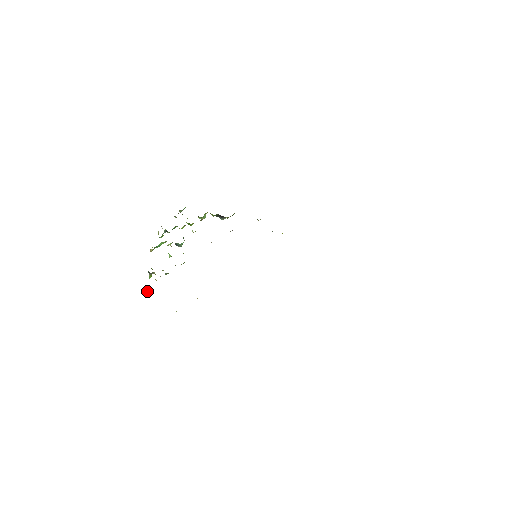
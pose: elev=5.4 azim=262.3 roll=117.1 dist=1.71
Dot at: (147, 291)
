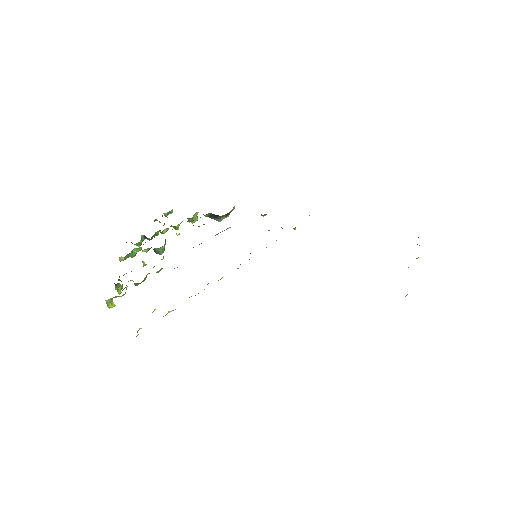
Dot at: (108, 307)
